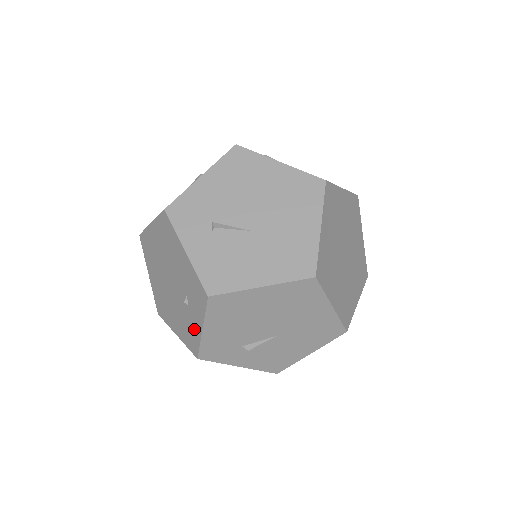
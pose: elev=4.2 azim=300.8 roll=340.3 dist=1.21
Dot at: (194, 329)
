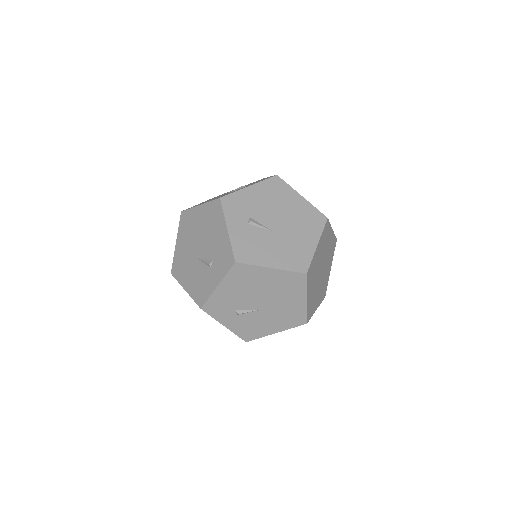
Dot at: occluded
